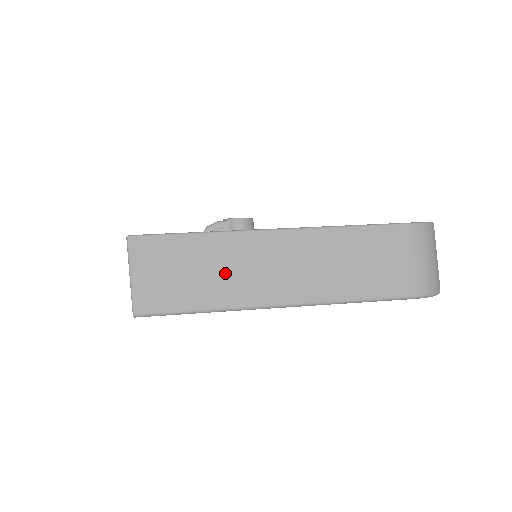
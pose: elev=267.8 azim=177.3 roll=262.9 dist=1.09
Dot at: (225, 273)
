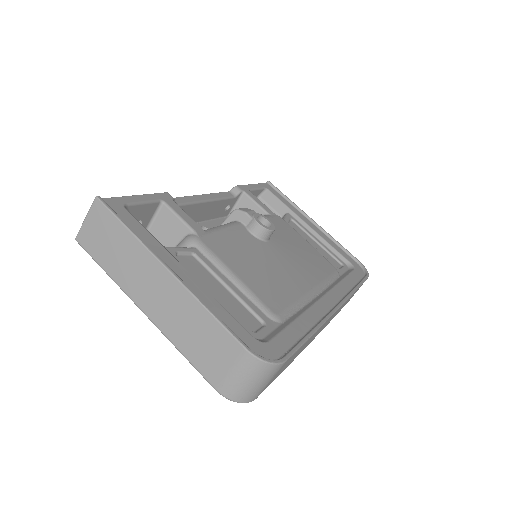
Dot at: (127, 264)
